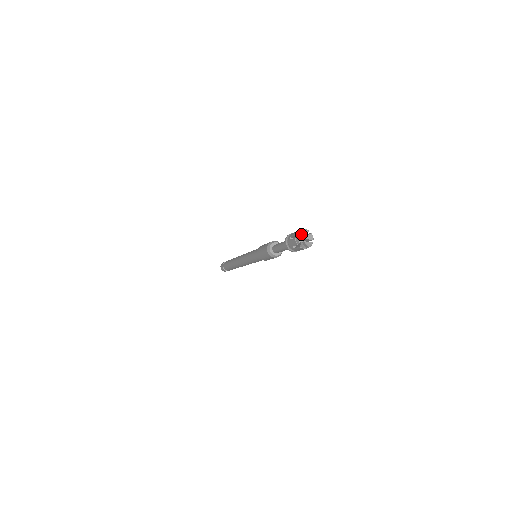
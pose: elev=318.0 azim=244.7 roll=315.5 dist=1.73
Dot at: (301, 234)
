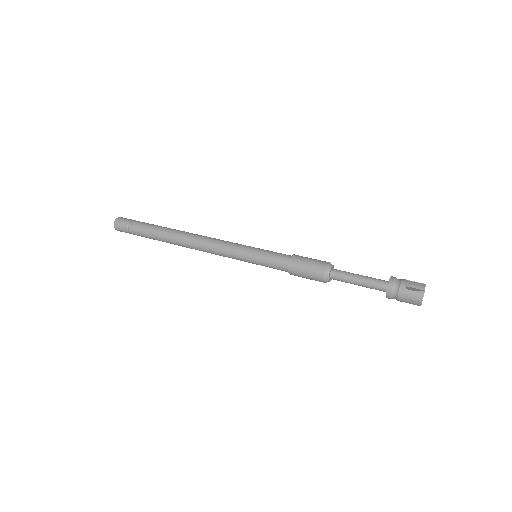
Dot at: occluded
